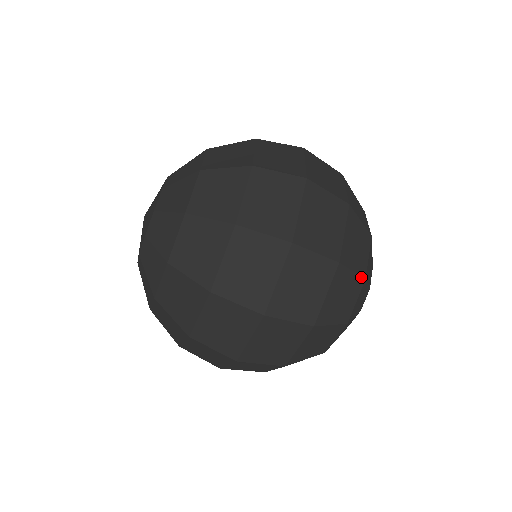
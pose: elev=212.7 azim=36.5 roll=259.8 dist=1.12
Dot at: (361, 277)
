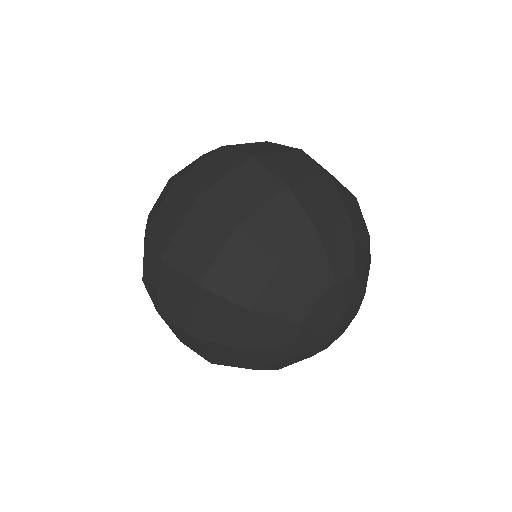
Dot at: (242, 307)
